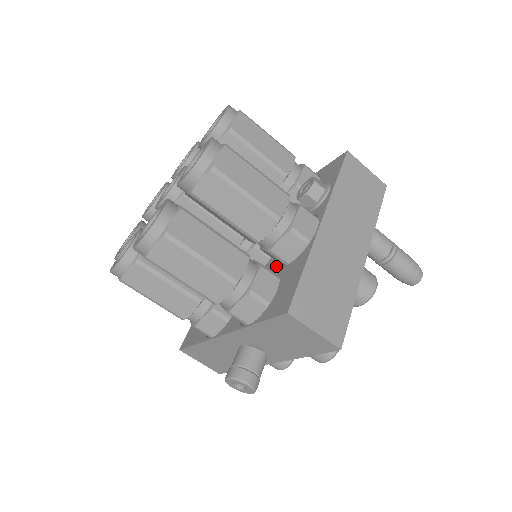
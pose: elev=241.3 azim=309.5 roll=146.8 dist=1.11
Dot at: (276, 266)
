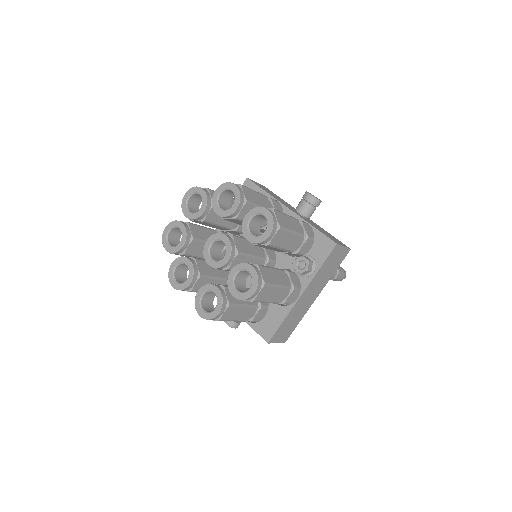
Dot at: occluded
